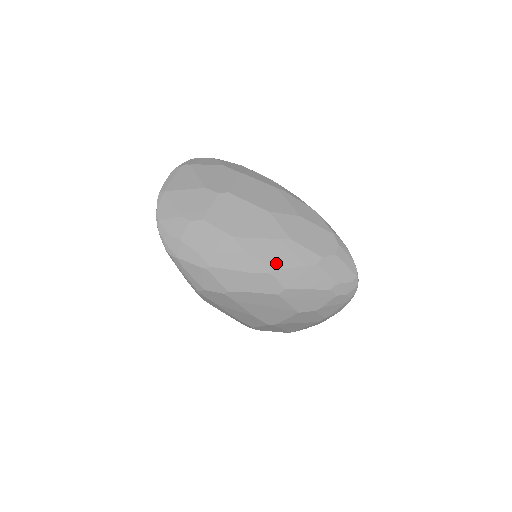
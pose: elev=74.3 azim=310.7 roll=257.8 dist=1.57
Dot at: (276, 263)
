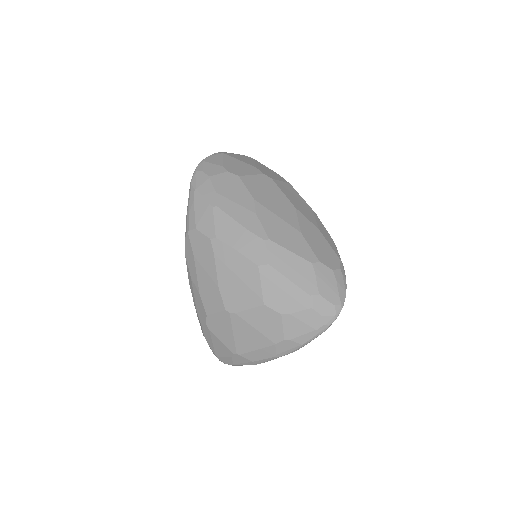
Dot at: (276, 237)
